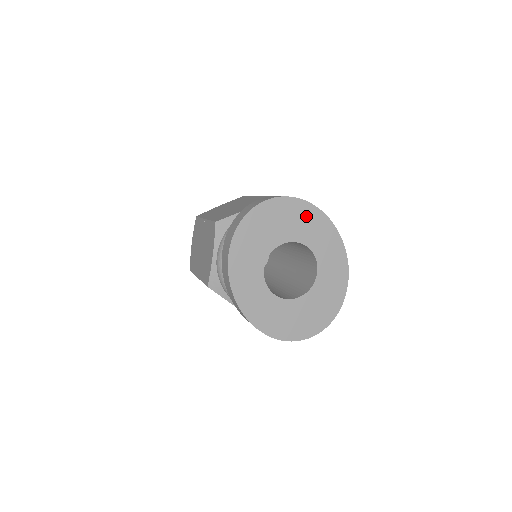
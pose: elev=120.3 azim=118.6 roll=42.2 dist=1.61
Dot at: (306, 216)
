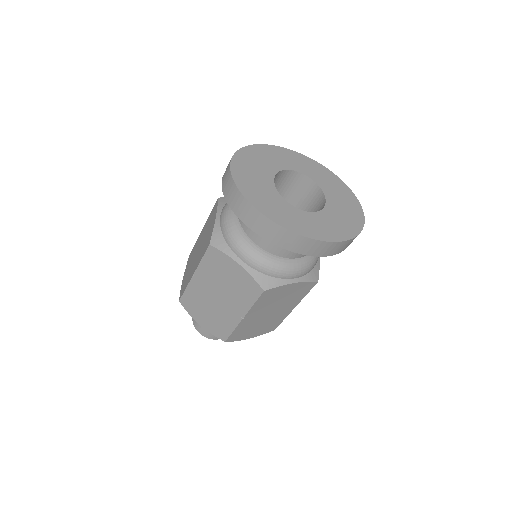
Dot at: (261, 154)
